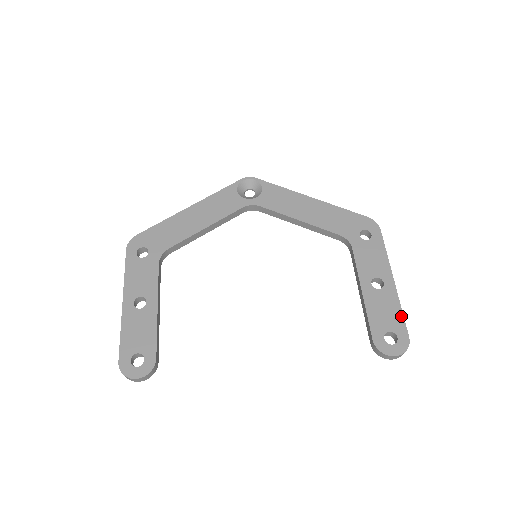
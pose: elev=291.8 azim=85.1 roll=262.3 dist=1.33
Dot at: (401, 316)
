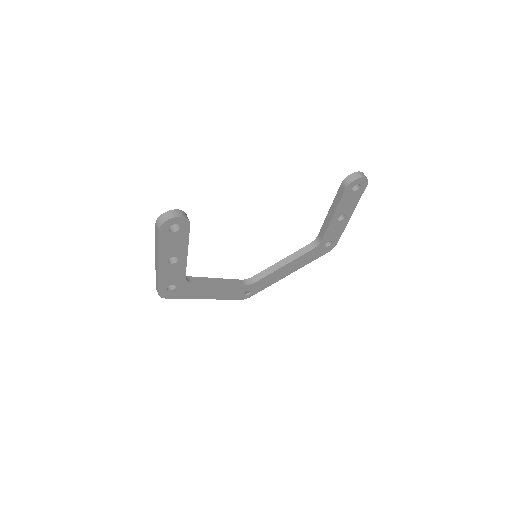
Dot at: occluded
